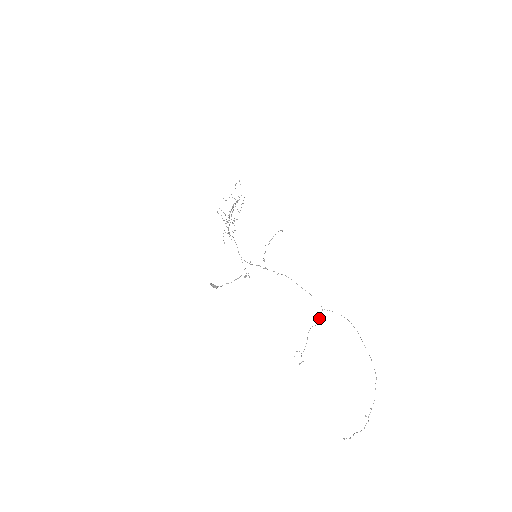
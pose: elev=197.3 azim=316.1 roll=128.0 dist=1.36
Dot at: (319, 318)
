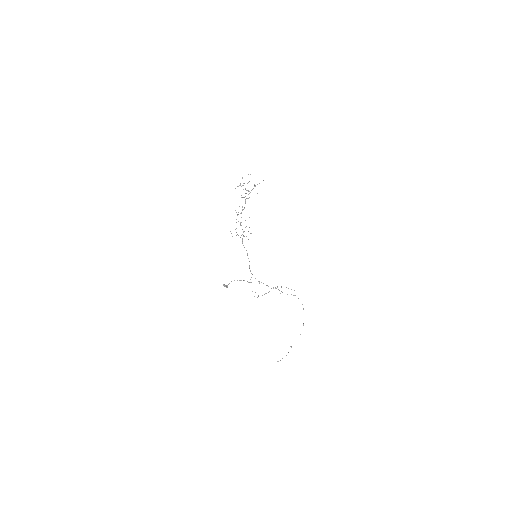
Dot at: occluded
